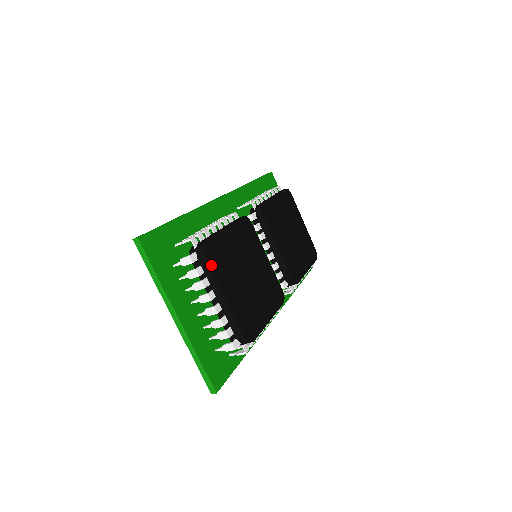
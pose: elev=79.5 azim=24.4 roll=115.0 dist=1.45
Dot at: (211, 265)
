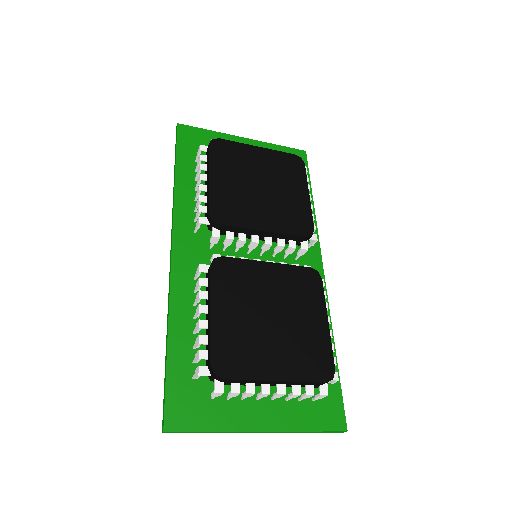
Dot at: (238, 376)
